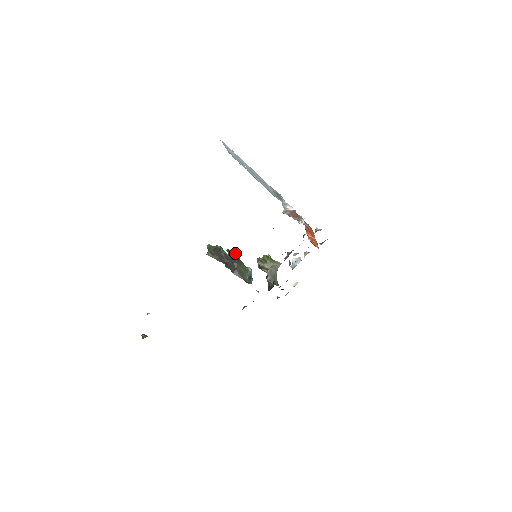
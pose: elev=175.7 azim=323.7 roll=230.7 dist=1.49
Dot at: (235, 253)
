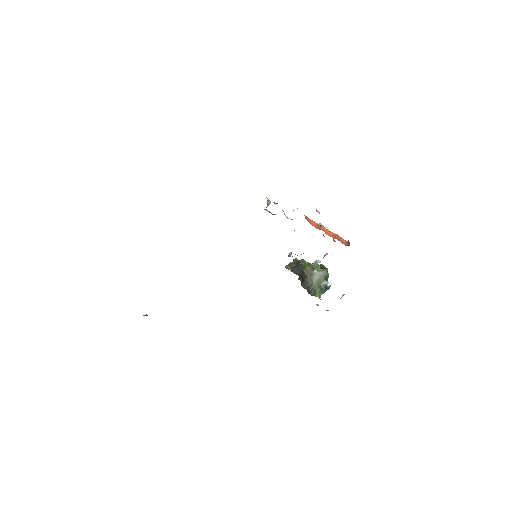
Dot at: (325, 268)
